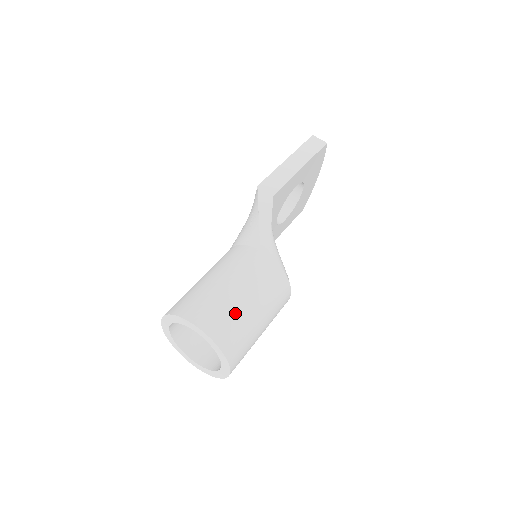
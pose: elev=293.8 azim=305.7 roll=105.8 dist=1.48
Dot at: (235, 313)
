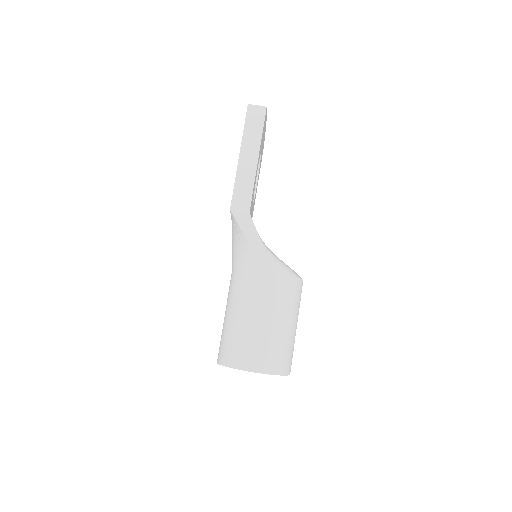
Dot at: (274, 342)
